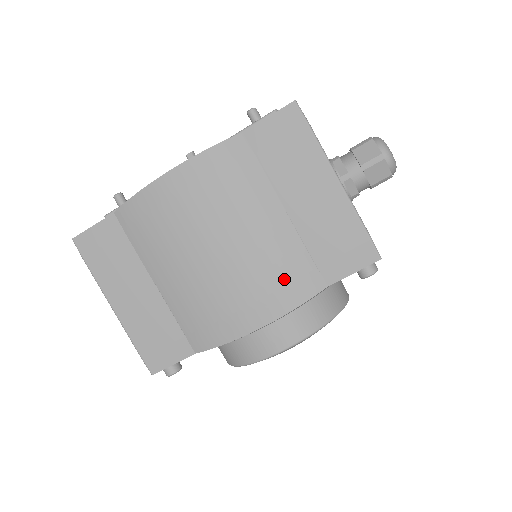
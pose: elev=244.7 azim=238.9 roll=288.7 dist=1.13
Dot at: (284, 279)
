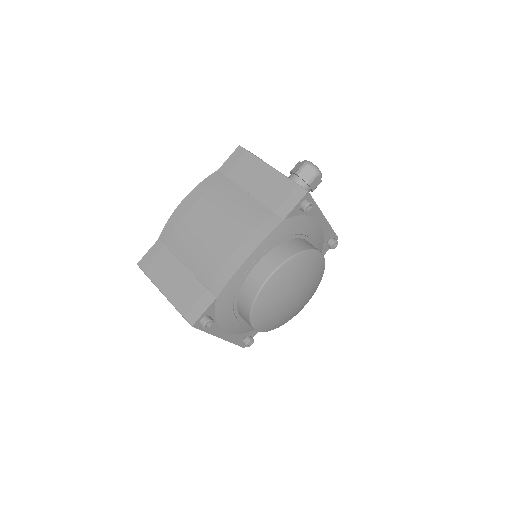
Dot at: (255, 224)
